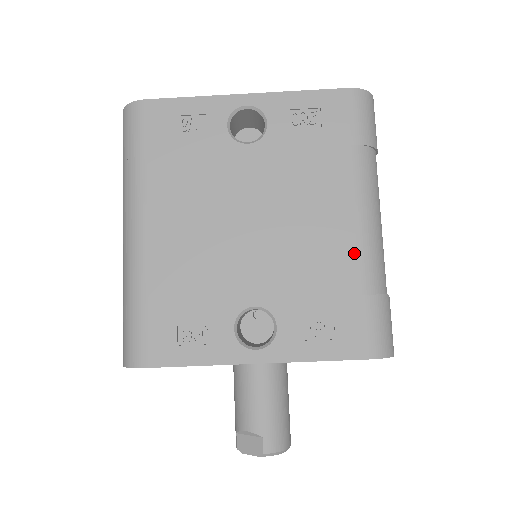
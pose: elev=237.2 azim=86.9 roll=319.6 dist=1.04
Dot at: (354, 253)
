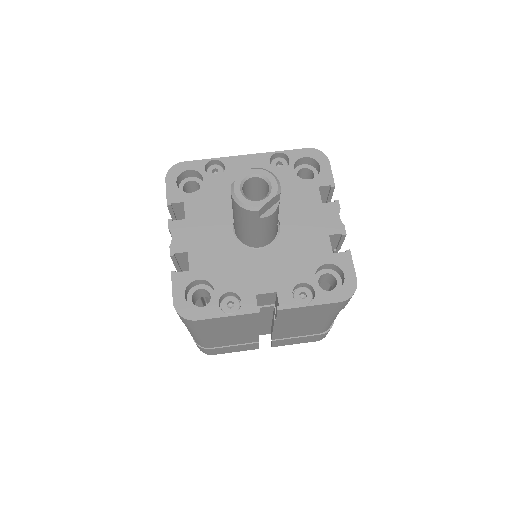
Dot at: occluded
